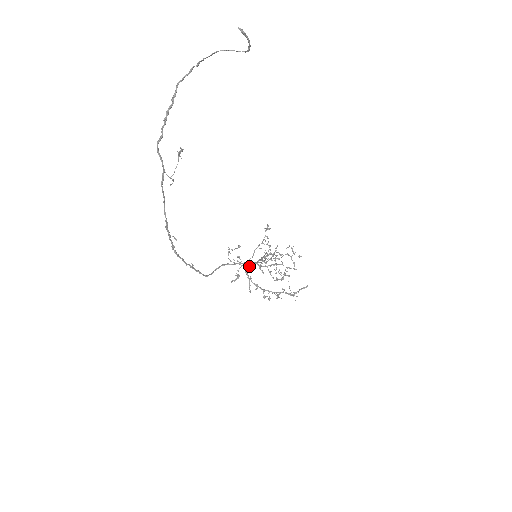
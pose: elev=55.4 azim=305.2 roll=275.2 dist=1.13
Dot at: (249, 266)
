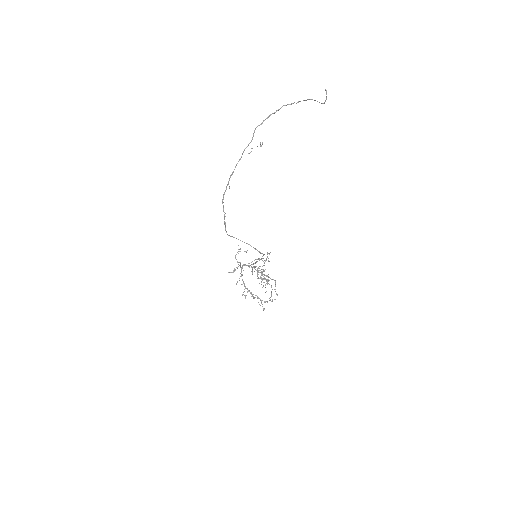
Dot at: (246, 265)
